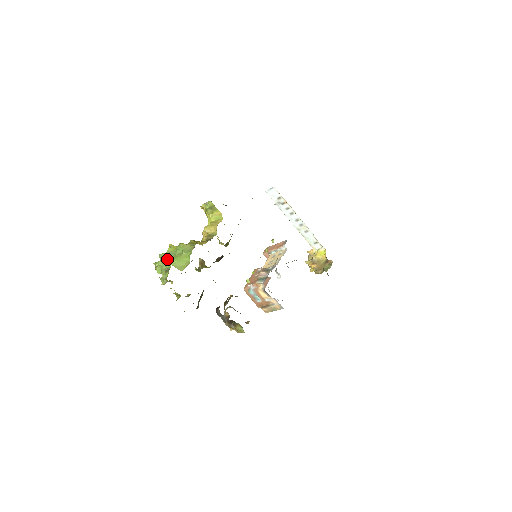
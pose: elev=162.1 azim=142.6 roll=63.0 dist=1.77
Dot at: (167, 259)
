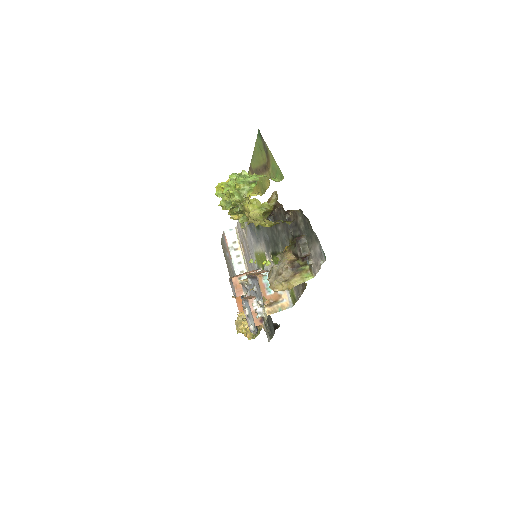
Dot at: (249, 175)
